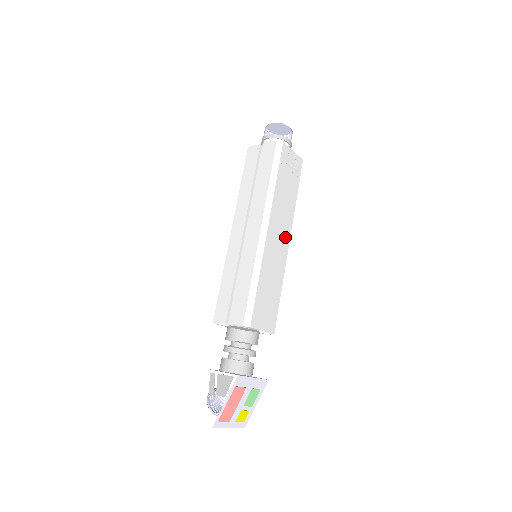
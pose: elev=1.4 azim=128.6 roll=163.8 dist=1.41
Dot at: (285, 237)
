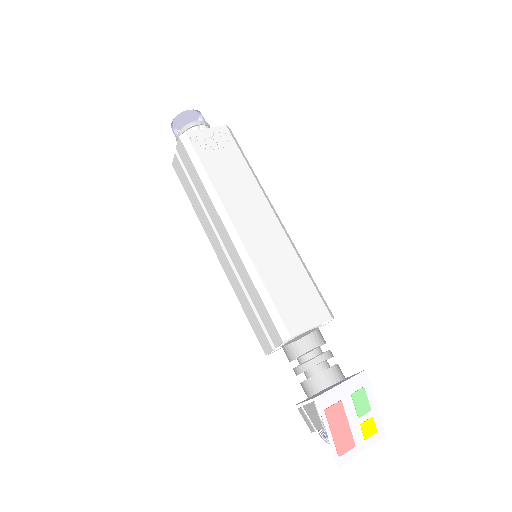
Dot at: (265, 214)
